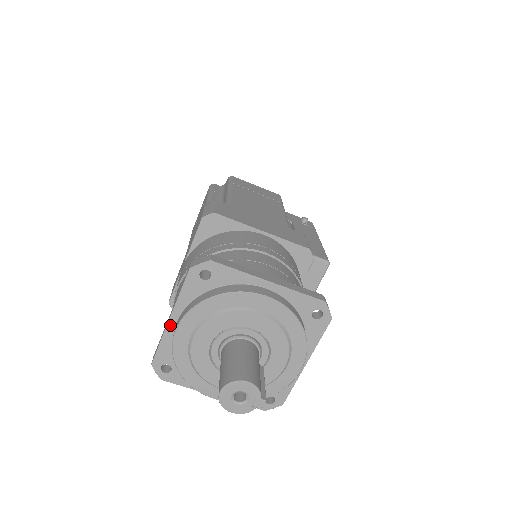
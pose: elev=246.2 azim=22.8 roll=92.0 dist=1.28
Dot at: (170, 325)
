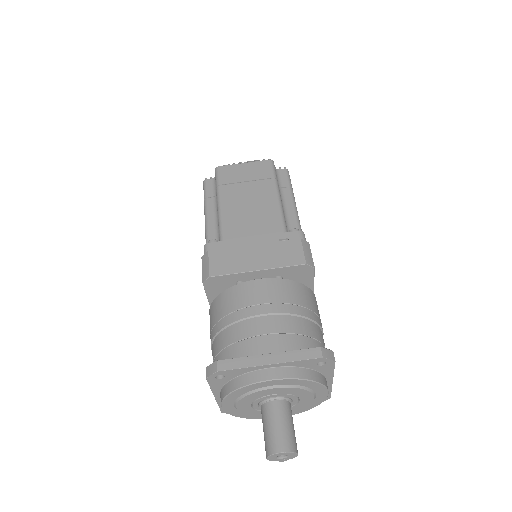
Dot at: (264, 366)
